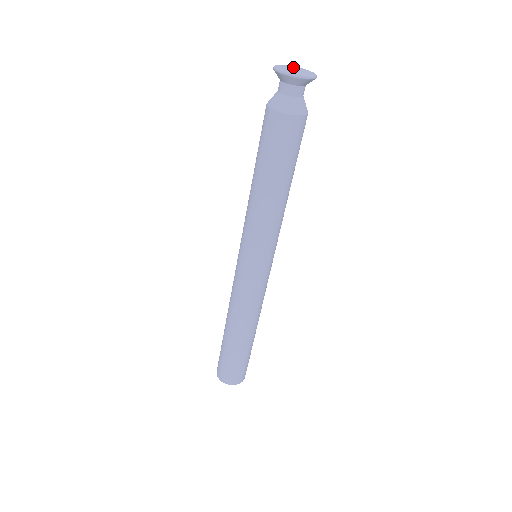
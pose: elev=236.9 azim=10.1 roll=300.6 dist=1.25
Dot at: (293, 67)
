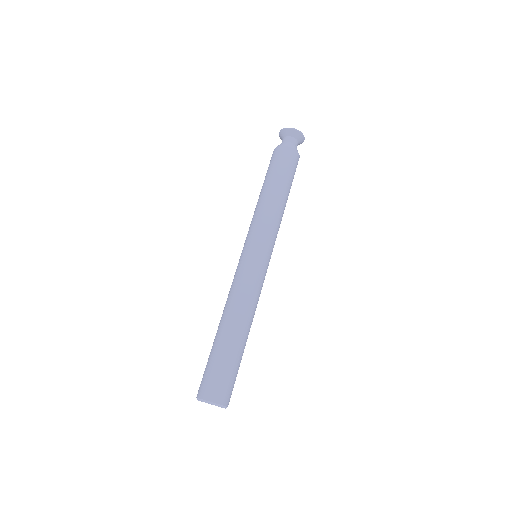
Dot at: occluded
